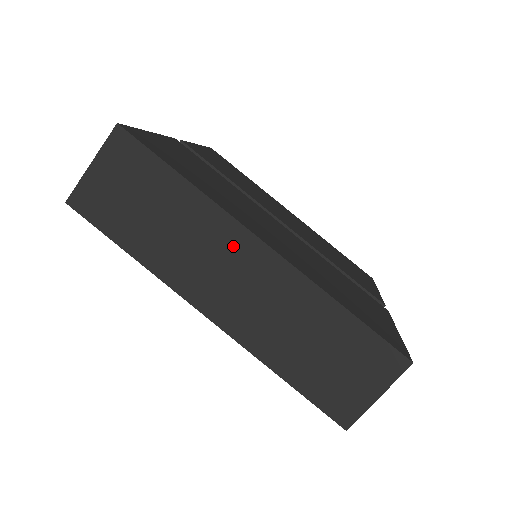
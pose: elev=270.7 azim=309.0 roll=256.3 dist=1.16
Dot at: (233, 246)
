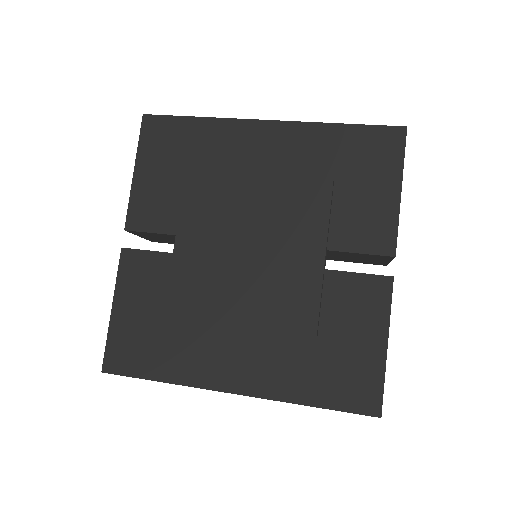
Dot at: occluded
